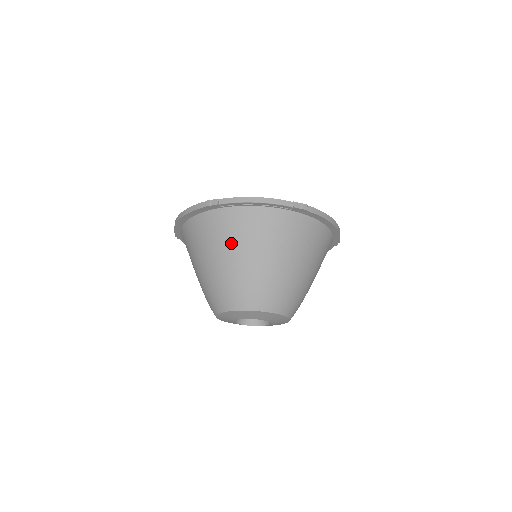
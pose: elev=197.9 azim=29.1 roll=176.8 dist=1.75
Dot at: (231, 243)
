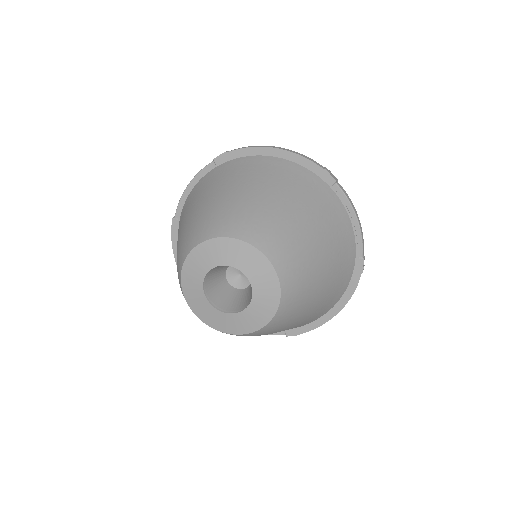
Dot at: (179, 229)
